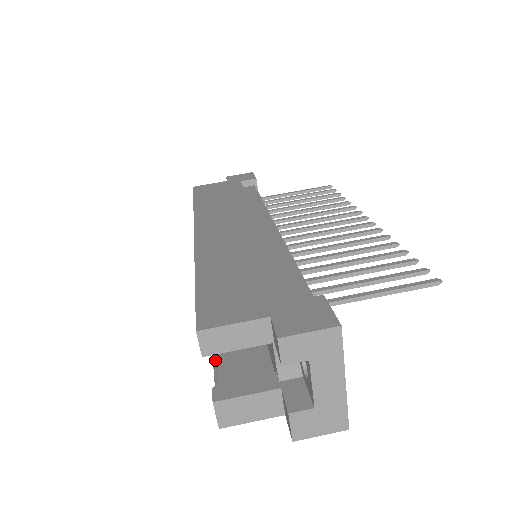
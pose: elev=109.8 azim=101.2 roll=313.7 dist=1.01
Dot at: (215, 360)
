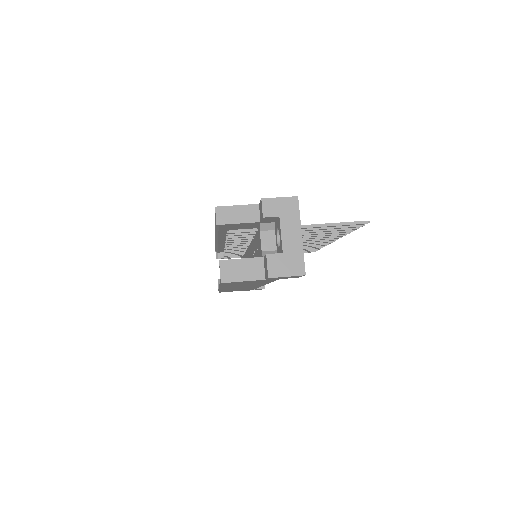
Dot at: occluded
